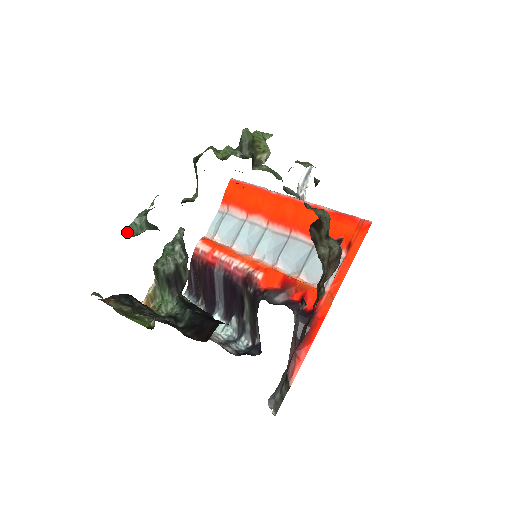
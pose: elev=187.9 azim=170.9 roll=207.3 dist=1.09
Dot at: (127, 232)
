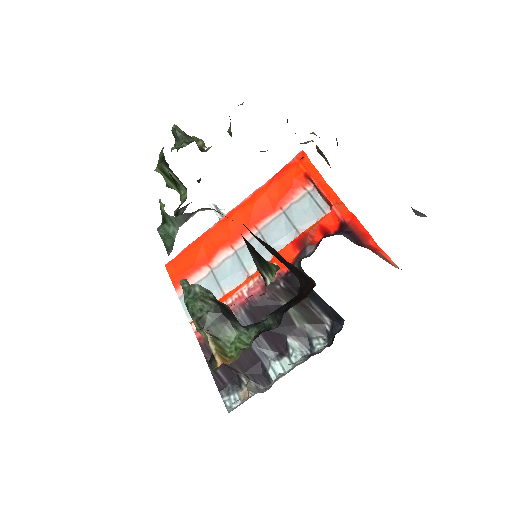
Dot at: (164, 243)
